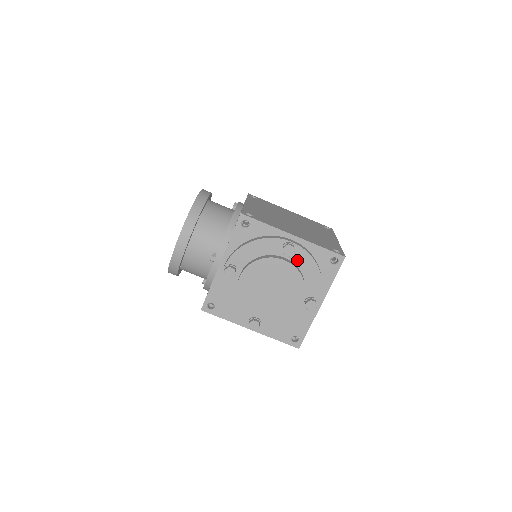
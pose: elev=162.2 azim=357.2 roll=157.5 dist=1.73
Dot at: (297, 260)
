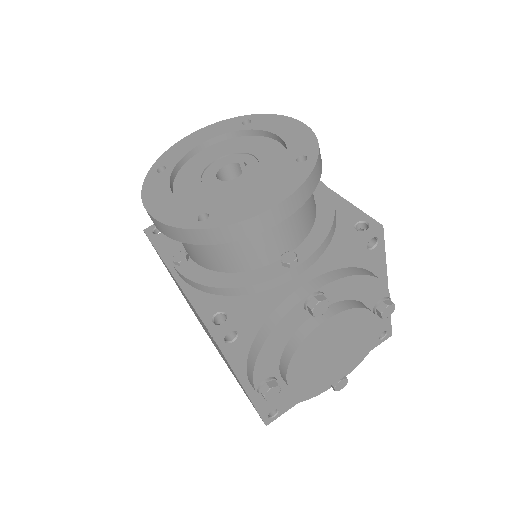
Dot at: occluded
